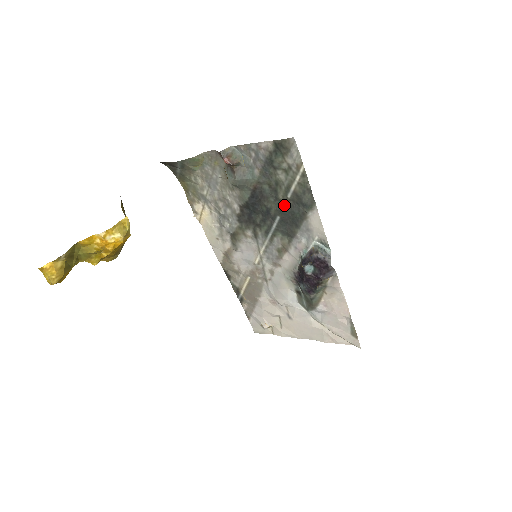
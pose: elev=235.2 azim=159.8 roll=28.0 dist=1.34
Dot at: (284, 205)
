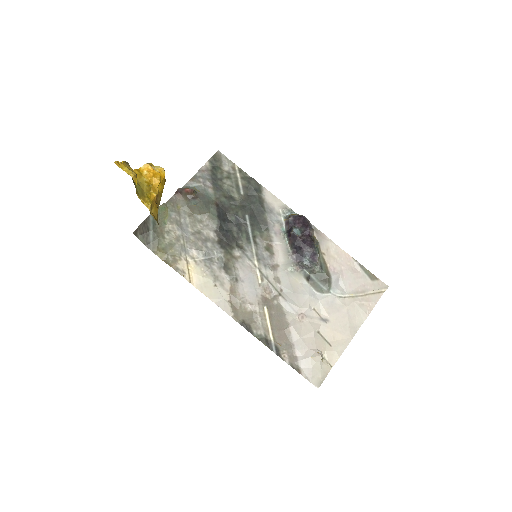
Dot at: (244, 203)
